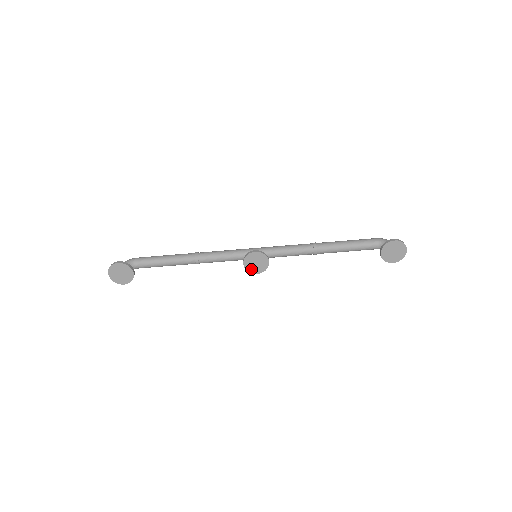
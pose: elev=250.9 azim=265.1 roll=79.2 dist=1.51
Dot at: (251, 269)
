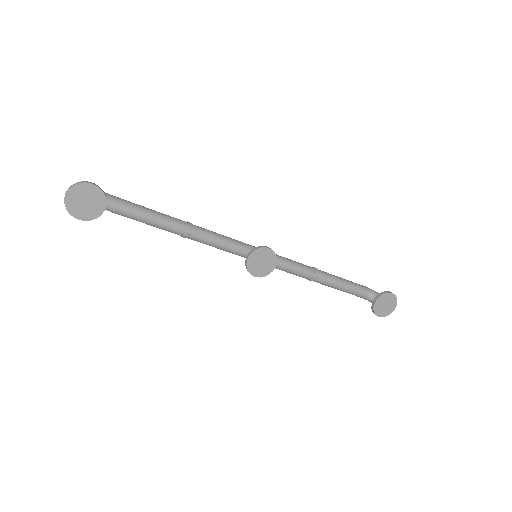
Dot at: (252, 268)
